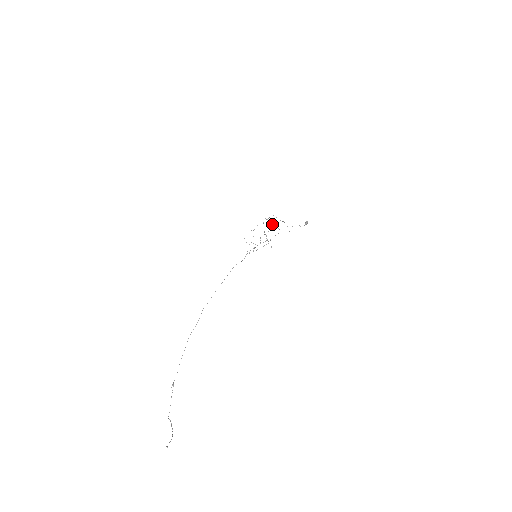
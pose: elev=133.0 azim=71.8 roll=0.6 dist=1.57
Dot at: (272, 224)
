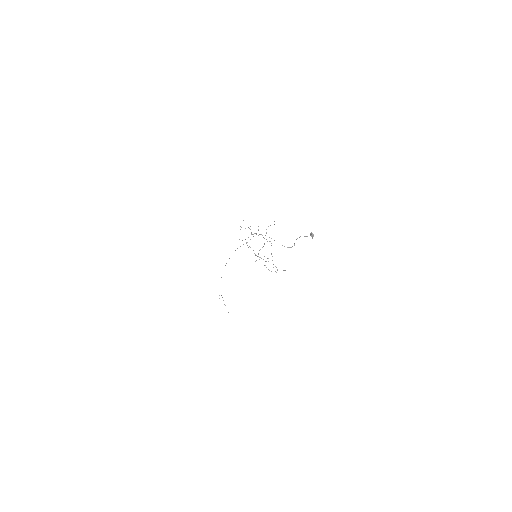
Dot at: occluded
